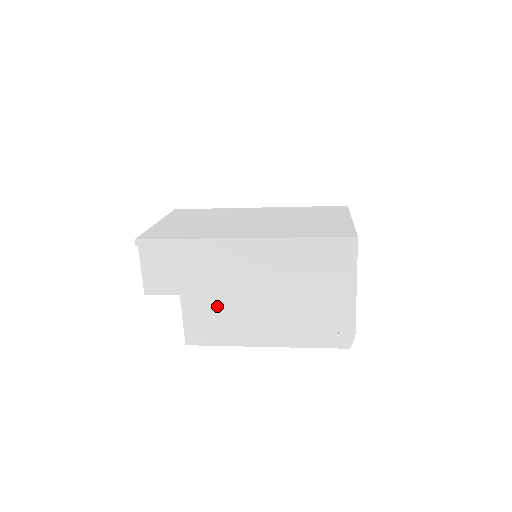
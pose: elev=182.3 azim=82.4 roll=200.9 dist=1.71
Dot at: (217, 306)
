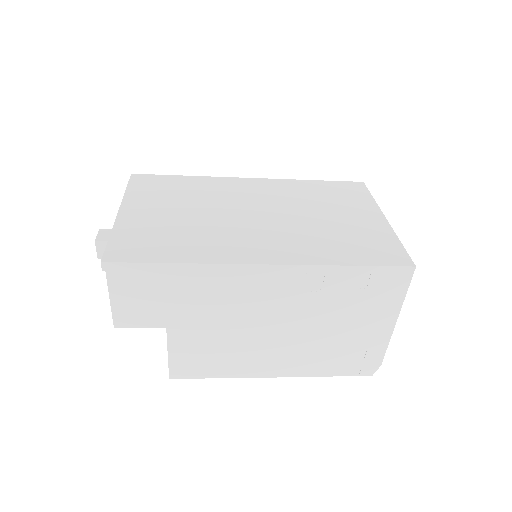
Dot at: (217, 339)
